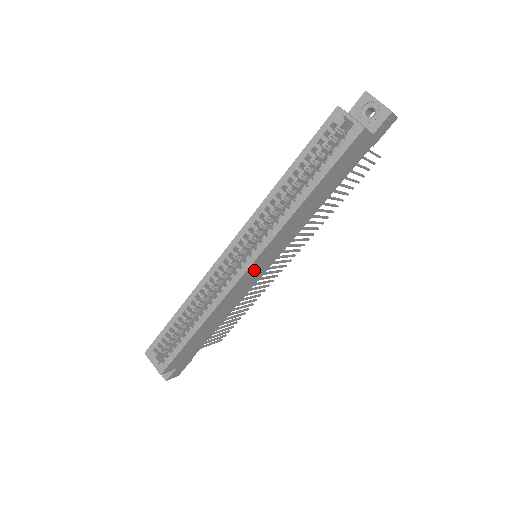
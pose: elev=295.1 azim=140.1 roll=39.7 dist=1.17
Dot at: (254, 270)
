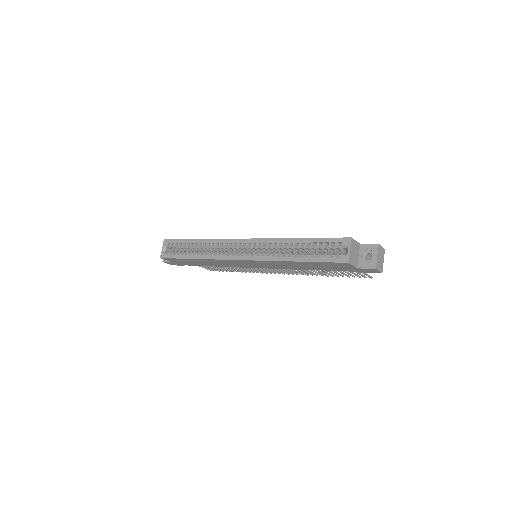
Dot at: (245, 263)
